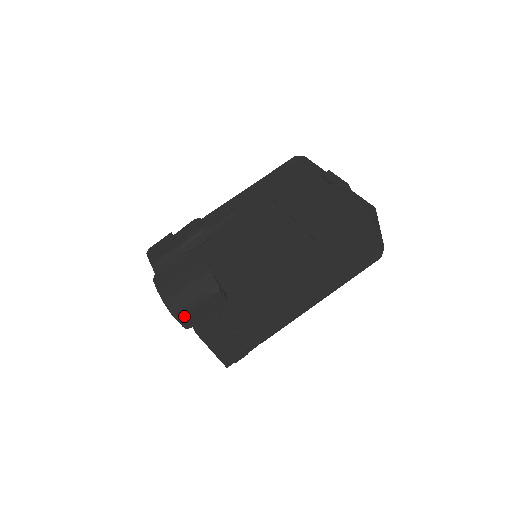
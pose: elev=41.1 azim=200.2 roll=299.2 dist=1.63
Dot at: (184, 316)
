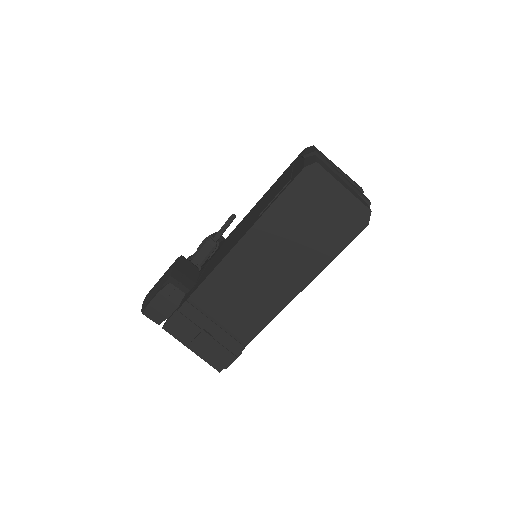
Dot at: (145, 309)
